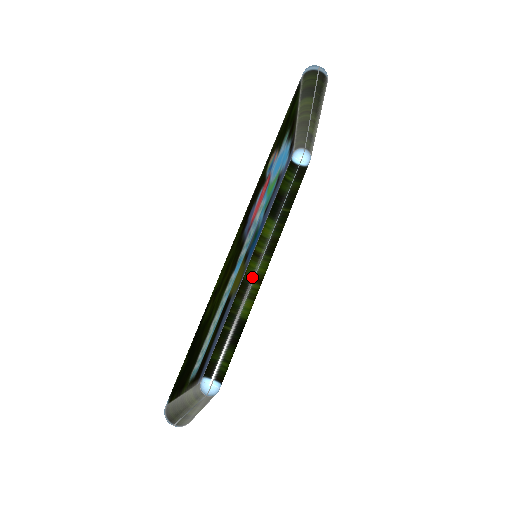
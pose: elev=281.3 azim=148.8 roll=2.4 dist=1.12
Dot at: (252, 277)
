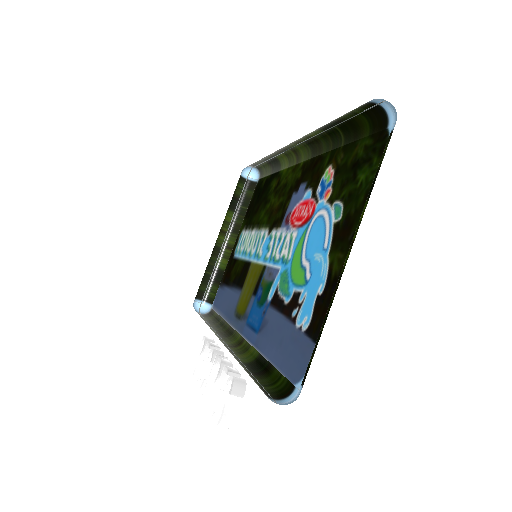
Dot at: occluded
